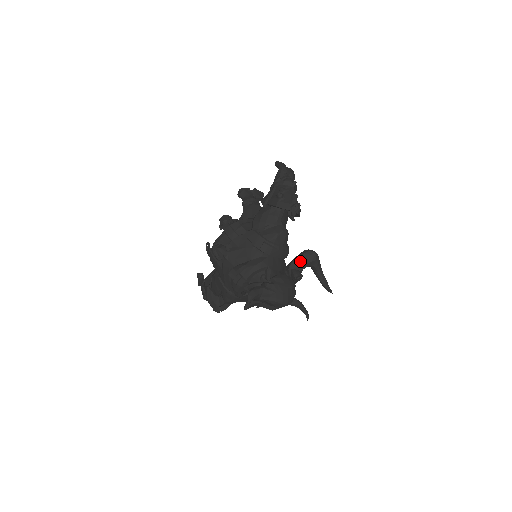
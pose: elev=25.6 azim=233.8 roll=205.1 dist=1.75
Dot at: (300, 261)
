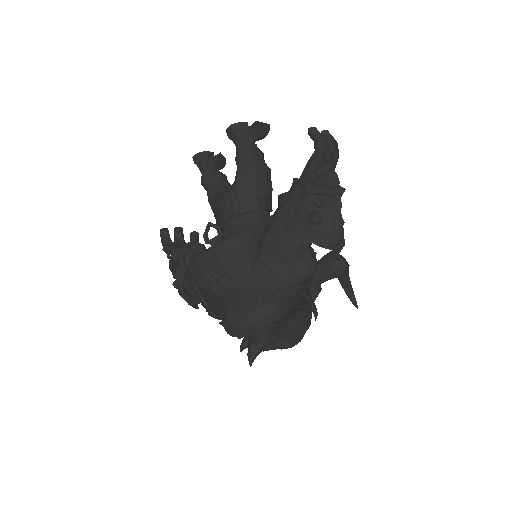
Dot at: (323, 275)
